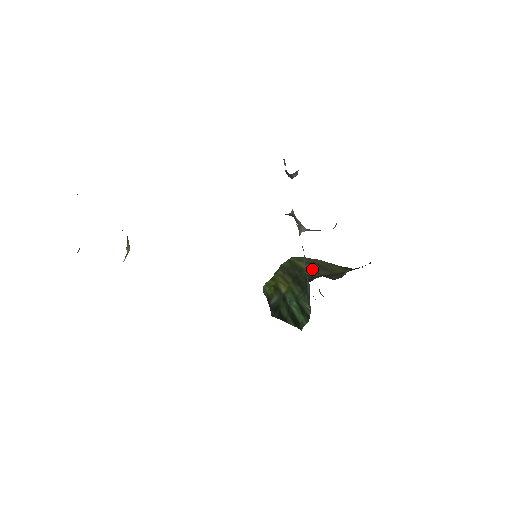
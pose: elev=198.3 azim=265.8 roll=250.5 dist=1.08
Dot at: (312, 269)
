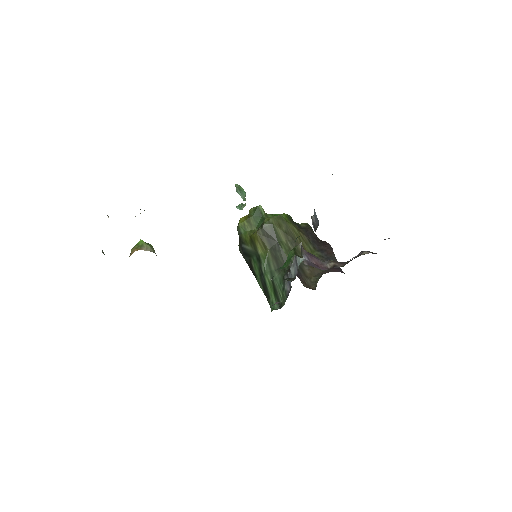
Dot at: (289, 246)
